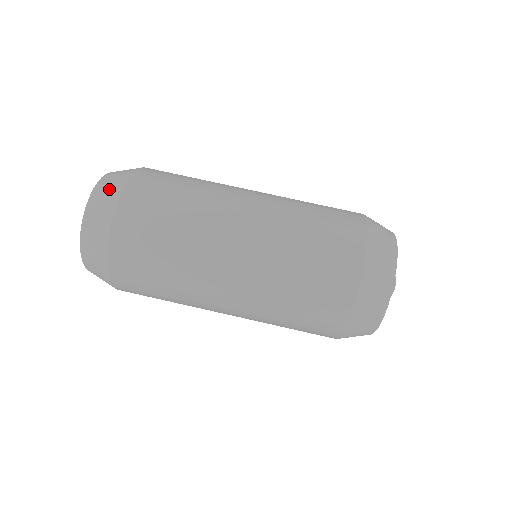
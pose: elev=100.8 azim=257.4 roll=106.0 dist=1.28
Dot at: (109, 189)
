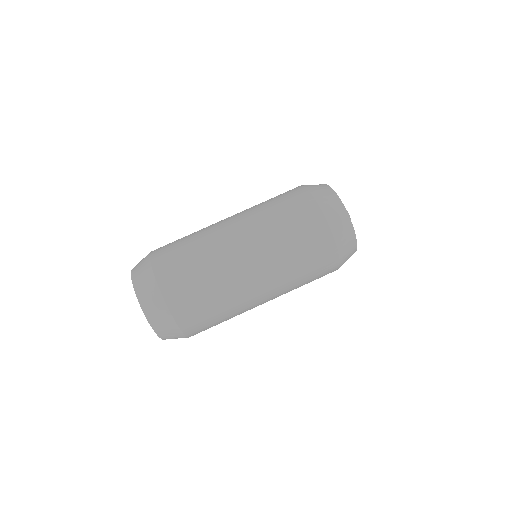
Dot at: (156, 310)
